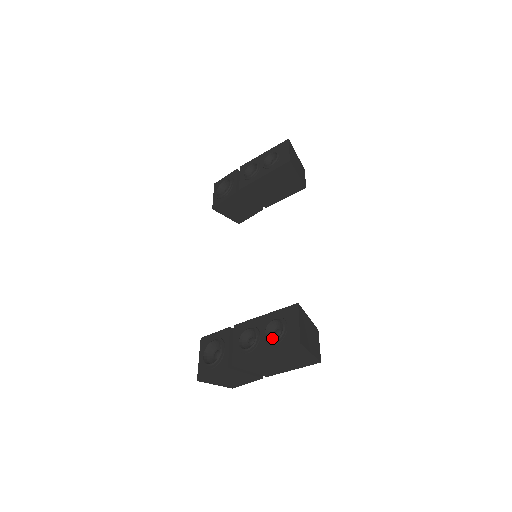
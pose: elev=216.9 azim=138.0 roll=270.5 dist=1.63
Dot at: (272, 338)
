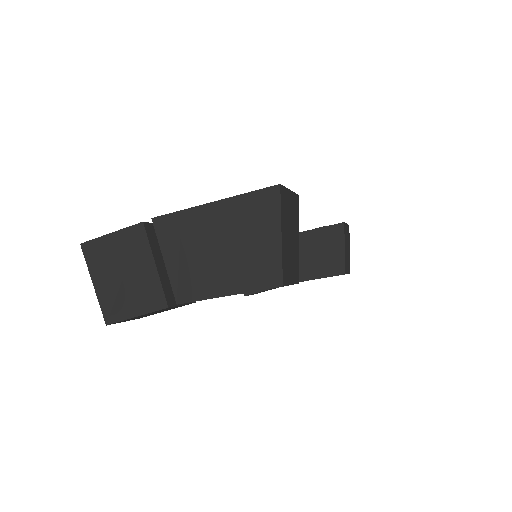
Dot at: occluded
